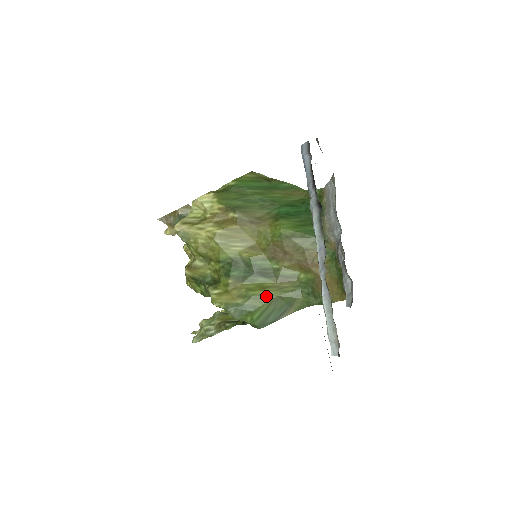
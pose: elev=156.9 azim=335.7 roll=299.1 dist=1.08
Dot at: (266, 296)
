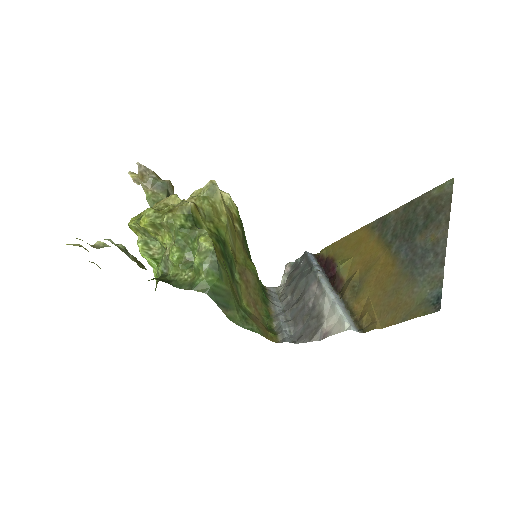
Dot at: (229, 283)
